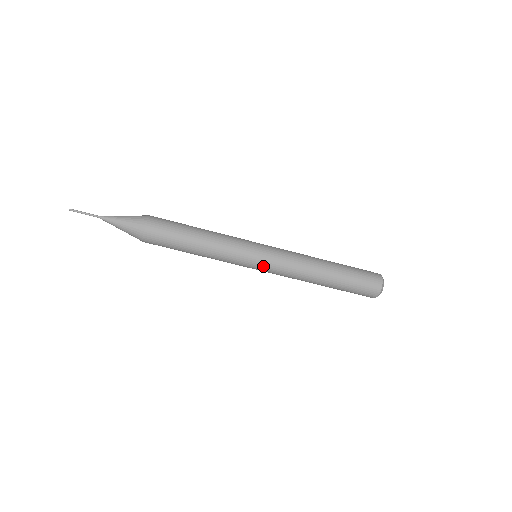
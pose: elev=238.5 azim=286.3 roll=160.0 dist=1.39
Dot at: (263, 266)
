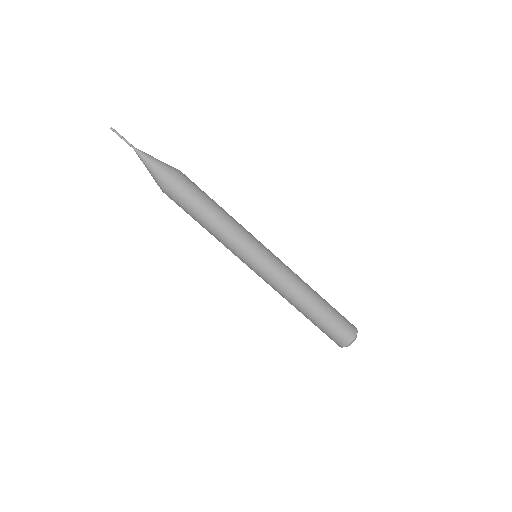
Dot at: (266, 259)
